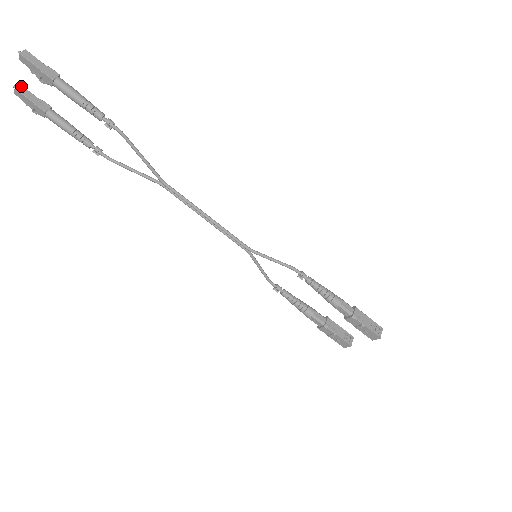
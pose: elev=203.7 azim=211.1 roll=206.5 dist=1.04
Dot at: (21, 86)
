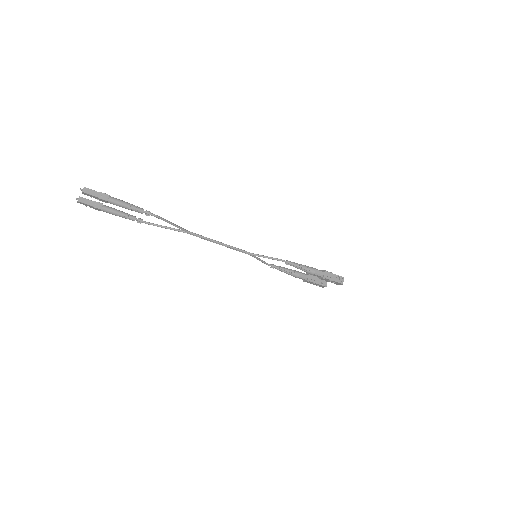
Dot at: (80, 197)
